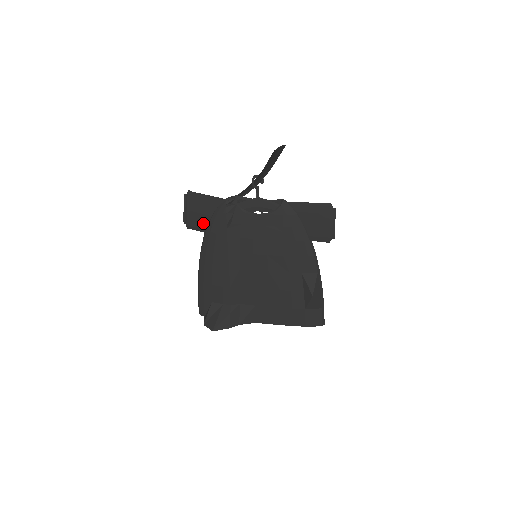
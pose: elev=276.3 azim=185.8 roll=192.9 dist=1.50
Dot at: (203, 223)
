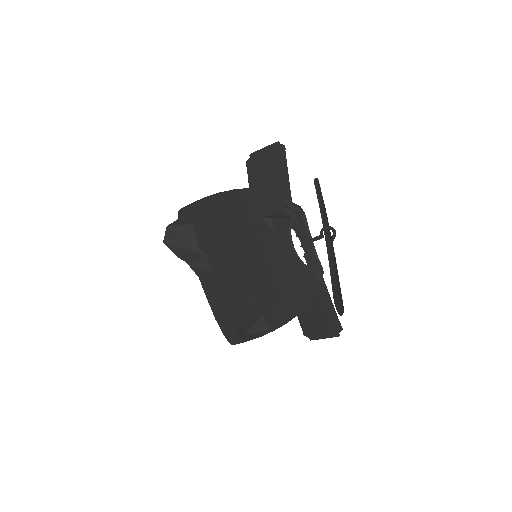
Dot at: (257, 182)
